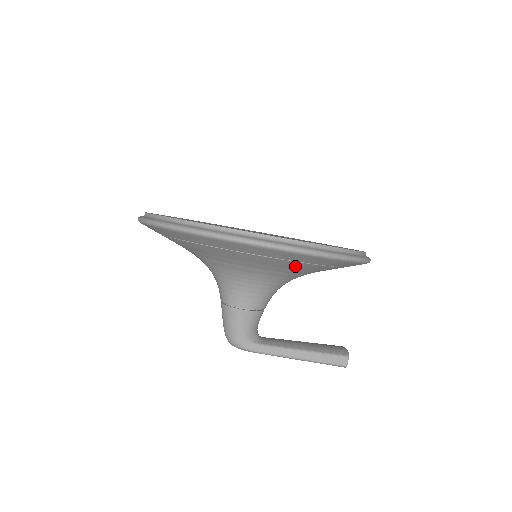
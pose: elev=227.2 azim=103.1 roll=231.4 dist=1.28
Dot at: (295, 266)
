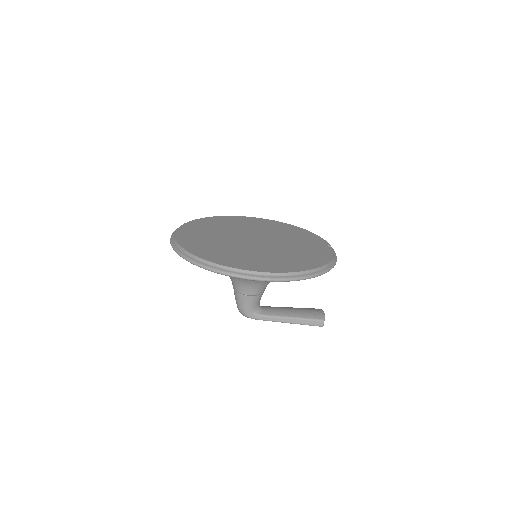
Dot at: occluded
